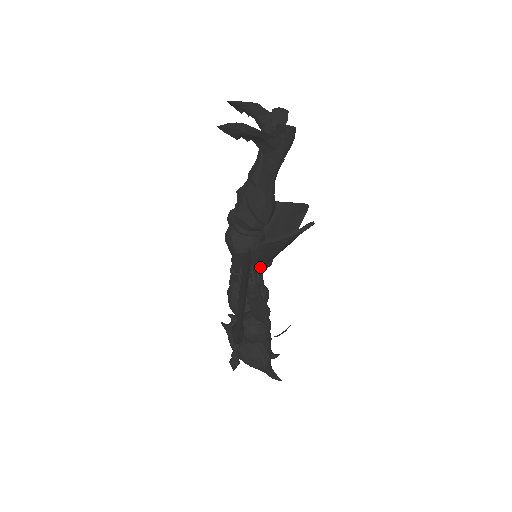
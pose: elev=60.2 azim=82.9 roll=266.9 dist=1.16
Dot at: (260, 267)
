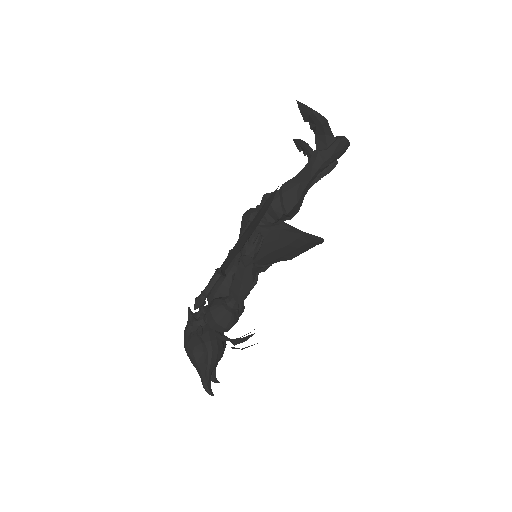
Dot at: (258, 259)
